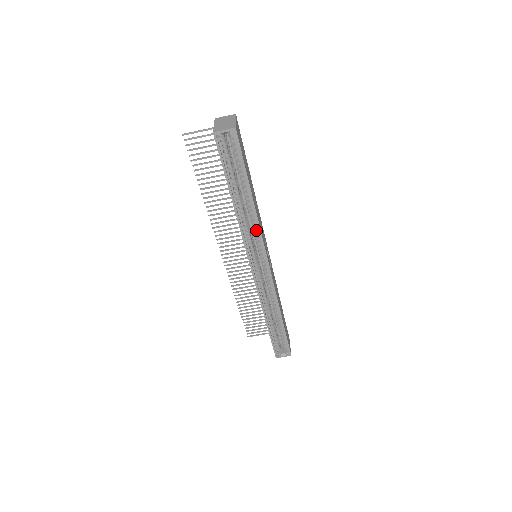
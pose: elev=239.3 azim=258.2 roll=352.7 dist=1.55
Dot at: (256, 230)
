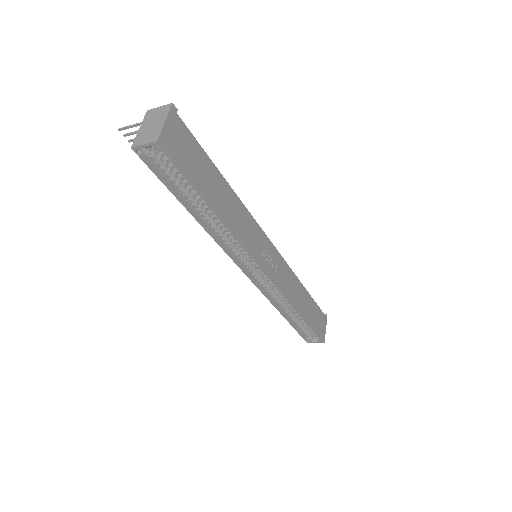
Dot at: (238, 242)
